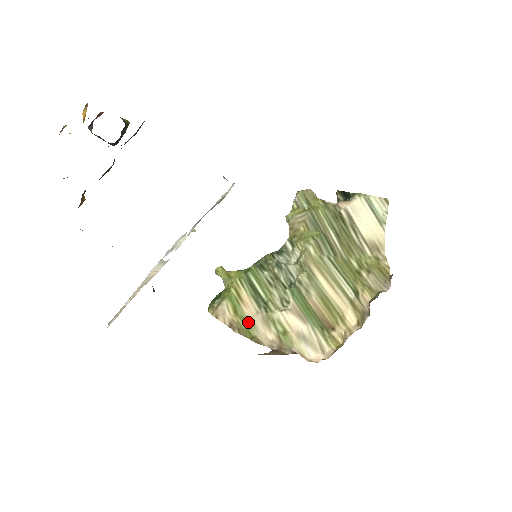
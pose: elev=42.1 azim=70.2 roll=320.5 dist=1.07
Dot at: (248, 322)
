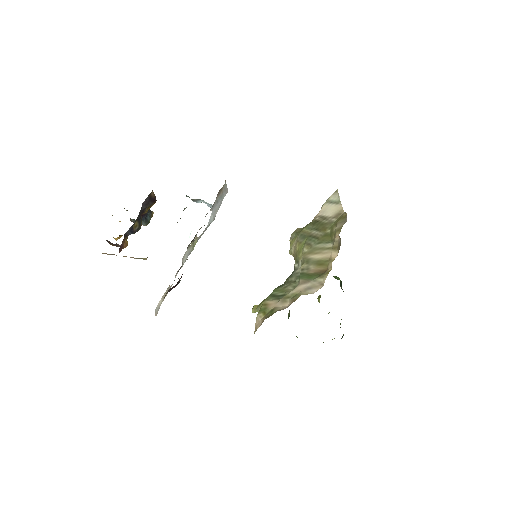
Dot at: (272, 310)
